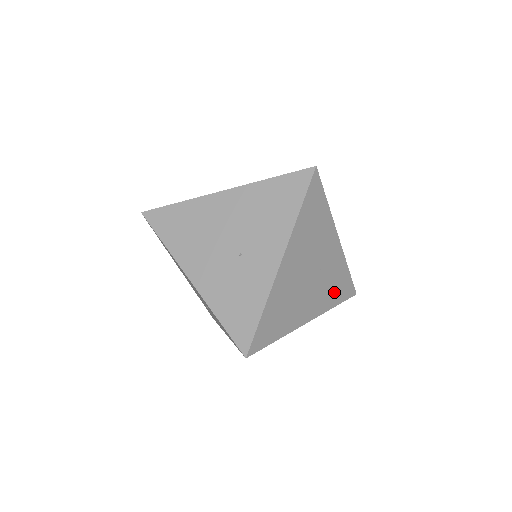
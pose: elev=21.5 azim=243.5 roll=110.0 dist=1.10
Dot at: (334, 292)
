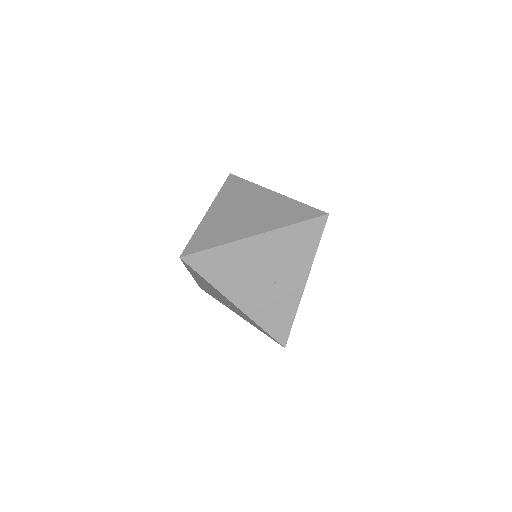
Dot at: occluded
